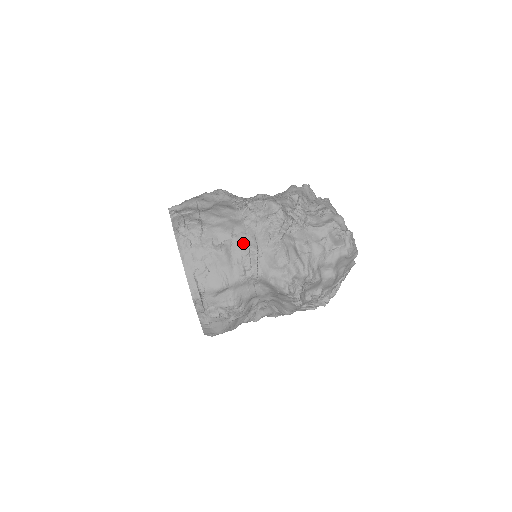
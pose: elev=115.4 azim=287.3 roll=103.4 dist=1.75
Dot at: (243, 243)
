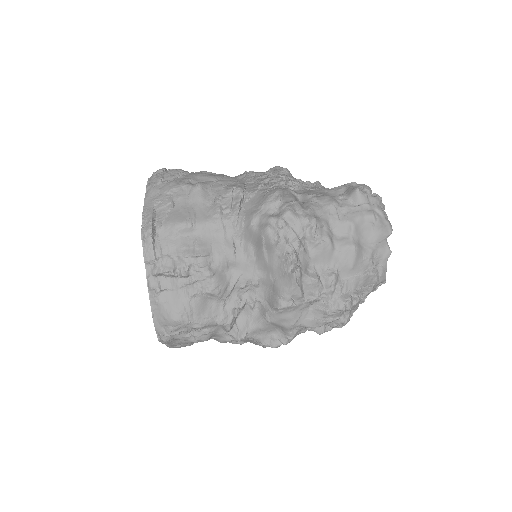
Dot at: (228, 186)
